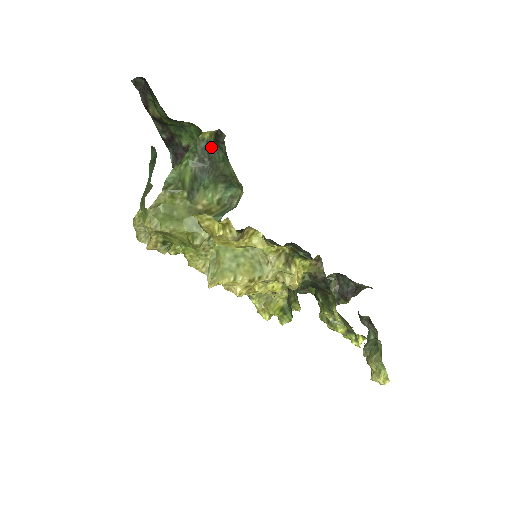
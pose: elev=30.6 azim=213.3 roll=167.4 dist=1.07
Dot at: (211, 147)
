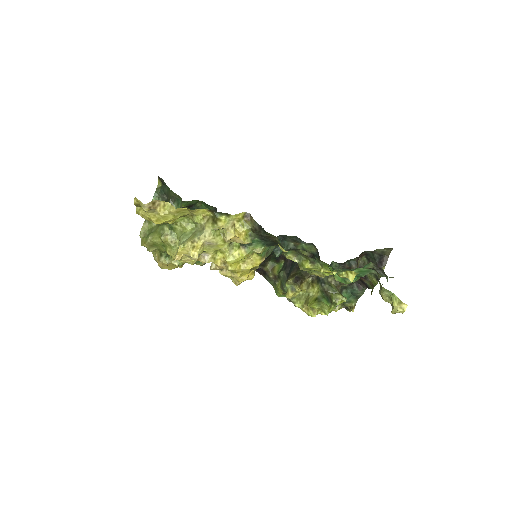
Dot at: (163, 188)
